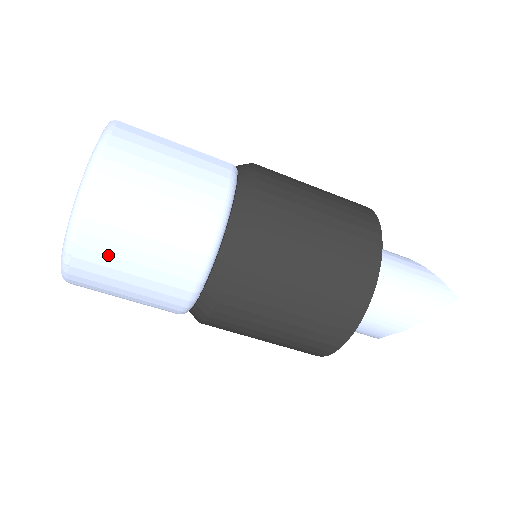
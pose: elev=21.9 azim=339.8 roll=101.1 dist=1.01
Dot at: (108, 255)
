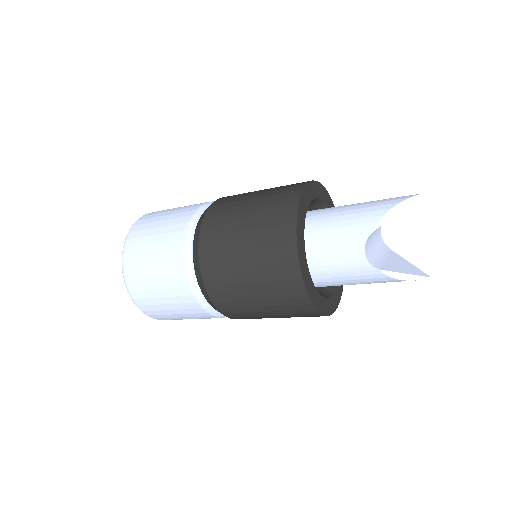
Dot at: (140, 245)
